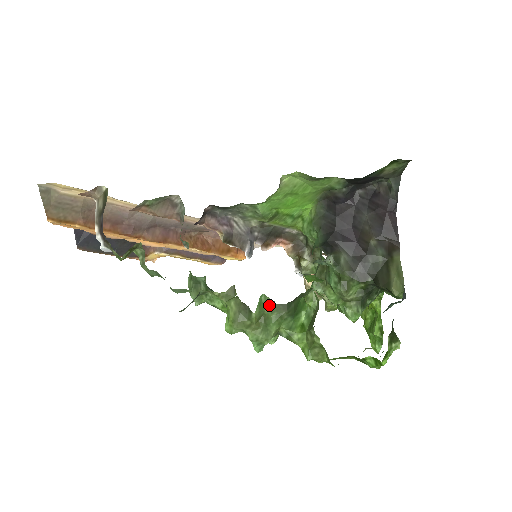
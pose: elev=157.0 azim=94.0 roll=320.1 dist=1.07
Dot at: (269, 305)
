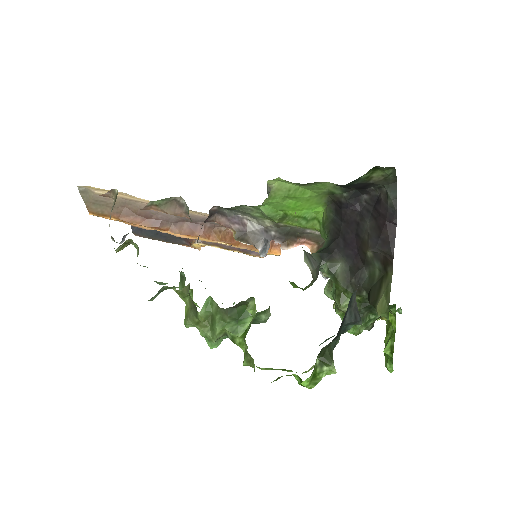
Dot at: (215, 307)
